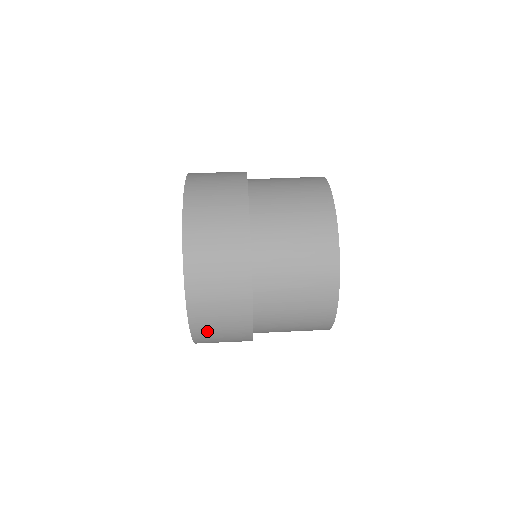
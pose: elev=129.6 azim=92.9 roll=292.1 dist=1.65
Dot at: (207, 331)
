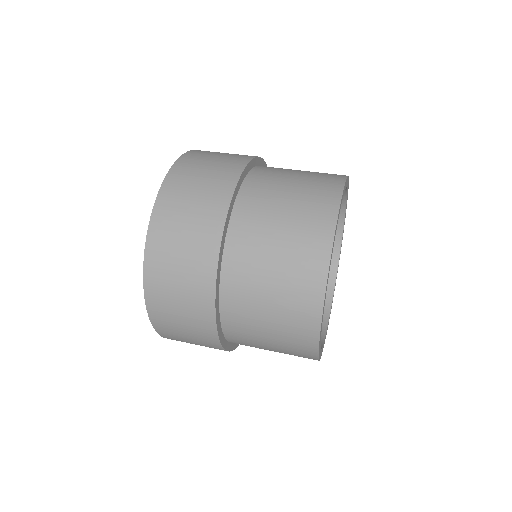
Dot at: (168, 325)
